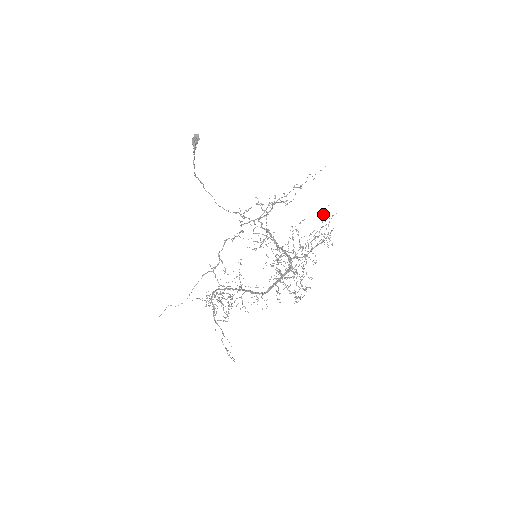
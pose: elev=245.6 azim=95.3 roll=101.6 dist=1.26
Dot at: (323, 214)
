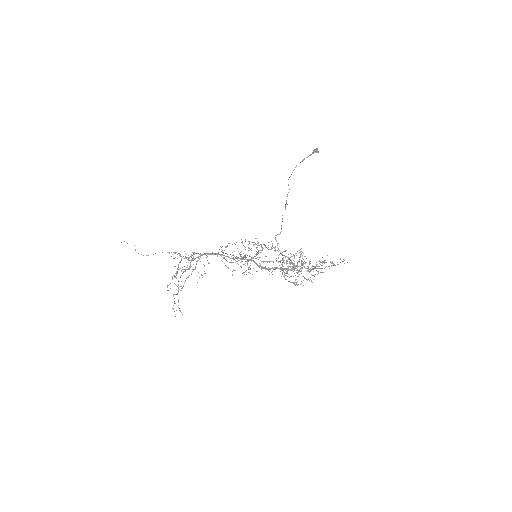
Dot at: occluded
